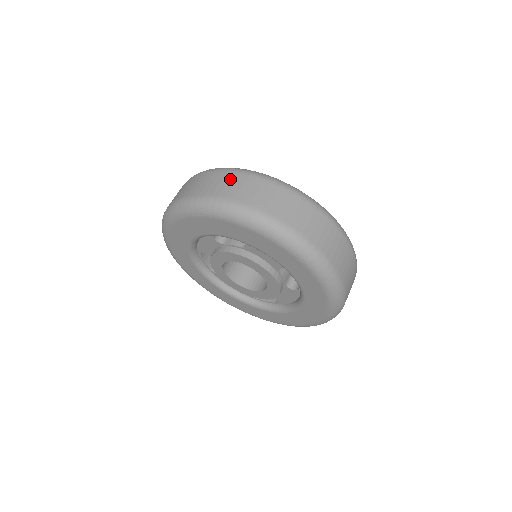
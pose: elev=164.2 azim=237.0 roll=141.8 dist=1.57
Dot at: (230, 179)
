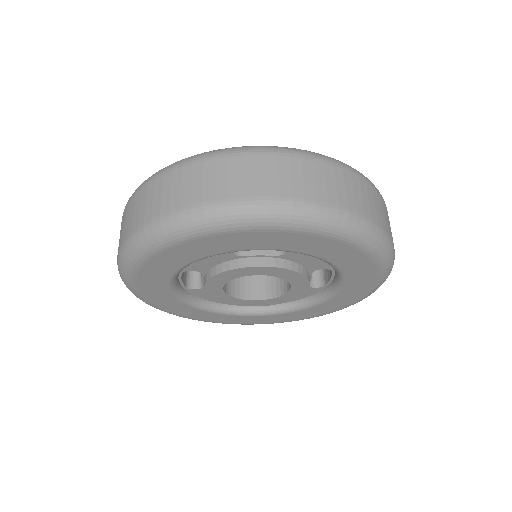
Dot at: (279, 166)
